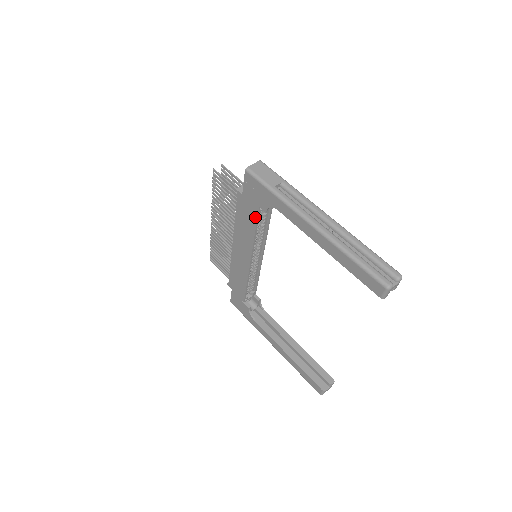
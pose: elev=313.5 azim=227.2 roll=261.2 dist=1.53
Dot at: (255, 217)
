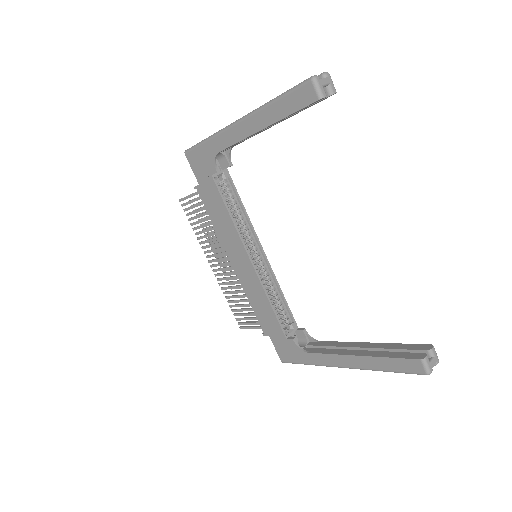
Dot at: (217, 193)
